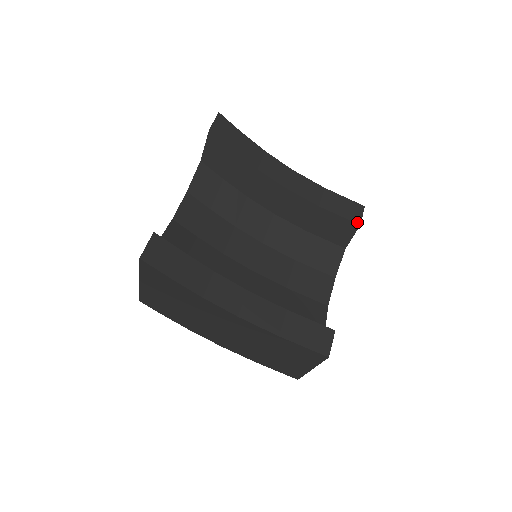
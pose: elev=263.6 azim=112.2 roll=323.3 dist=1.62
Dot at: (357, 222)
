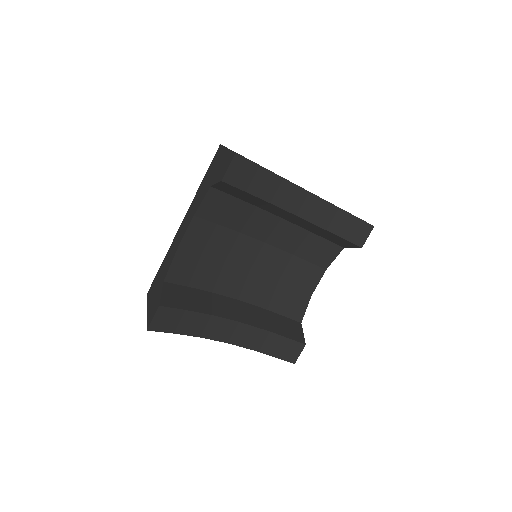
Dot at: (360, 245)
